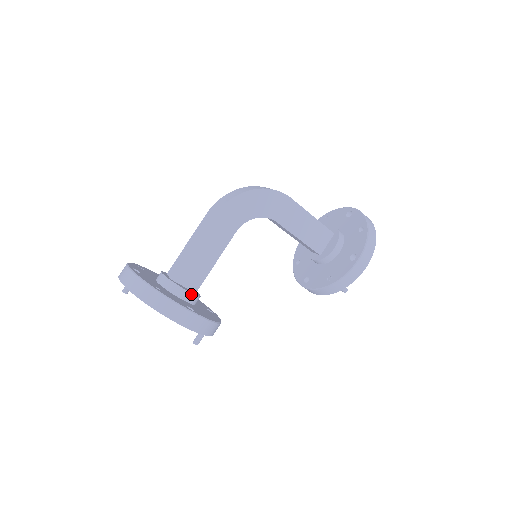
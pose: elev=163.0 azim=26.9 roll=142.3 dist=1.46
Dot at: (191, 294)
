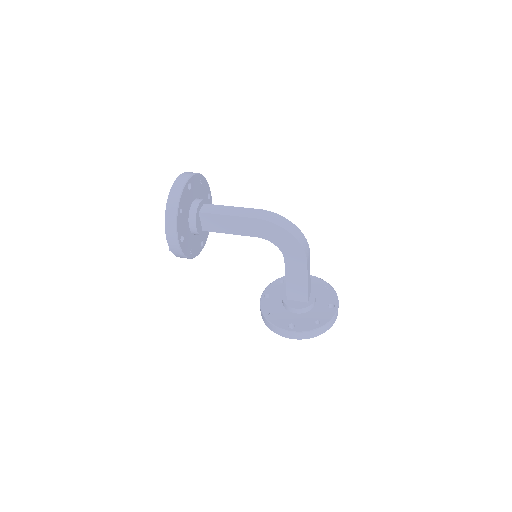
Dot at: (197, 230)
